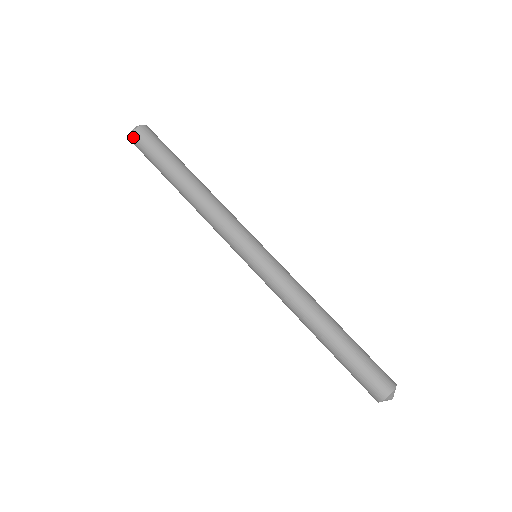
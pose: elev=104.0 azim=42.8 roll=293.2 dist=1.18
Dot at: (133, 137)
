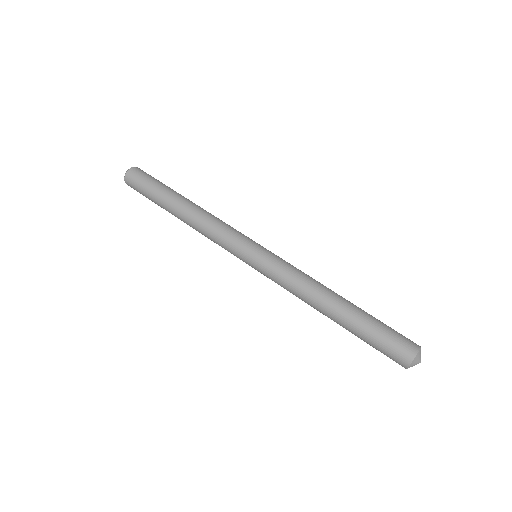
Dot at: (127, 184)
